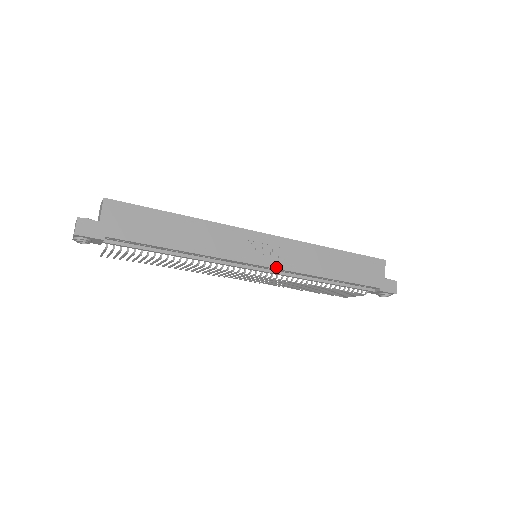
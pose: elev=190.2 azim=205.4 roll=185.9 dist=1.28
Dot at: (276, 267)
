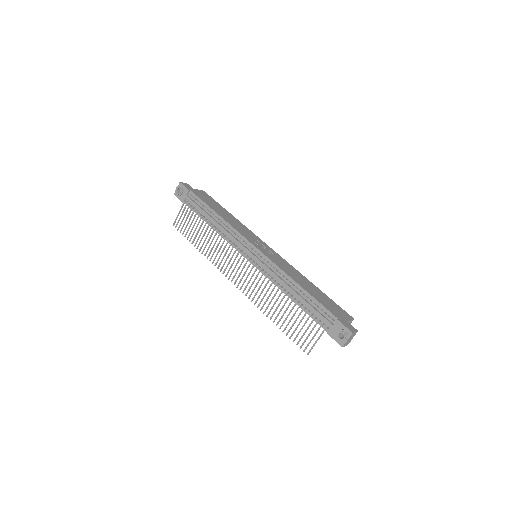
Dot at: (264, 254)
